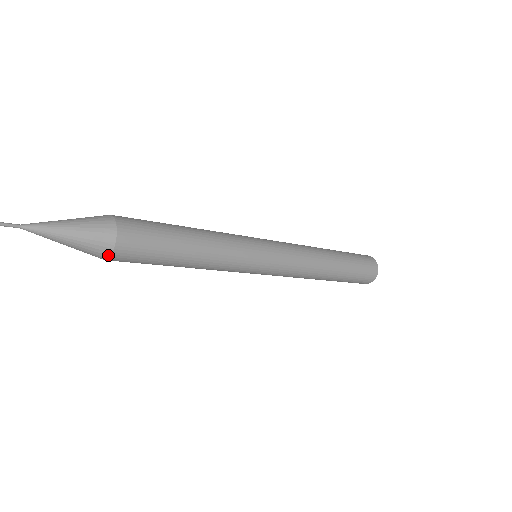
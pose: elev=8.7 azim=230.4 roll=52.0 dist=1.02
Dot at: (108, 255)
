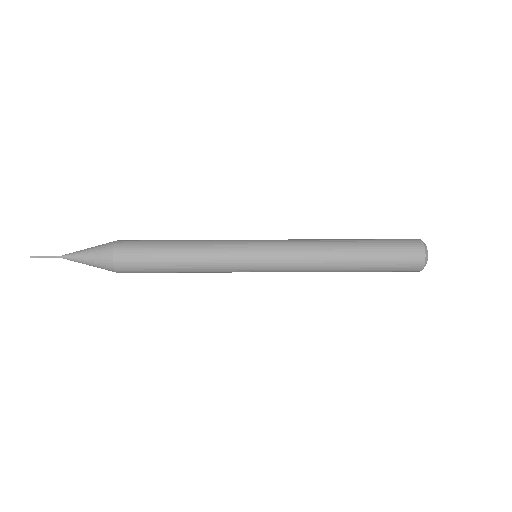
Dot at: occluded
